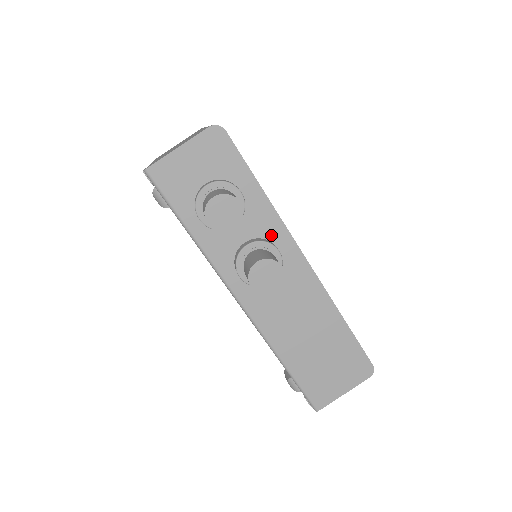
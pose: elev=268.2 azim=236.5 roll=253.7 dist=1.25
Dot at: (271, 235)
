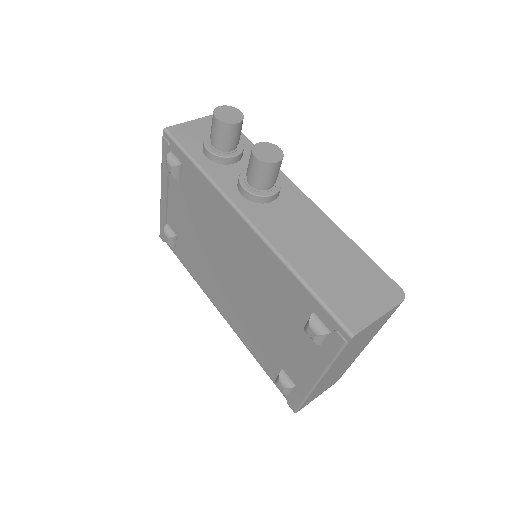
Dot at: occluded
